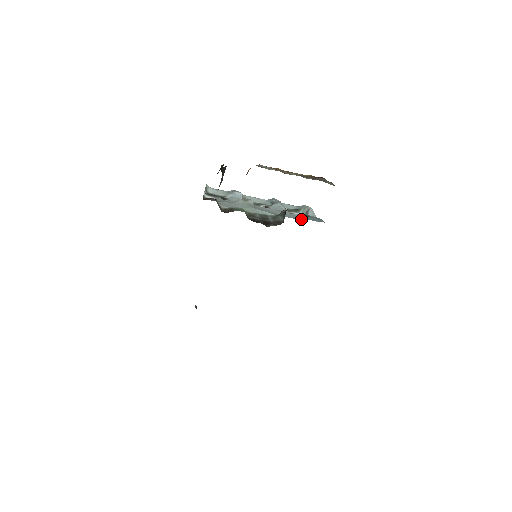
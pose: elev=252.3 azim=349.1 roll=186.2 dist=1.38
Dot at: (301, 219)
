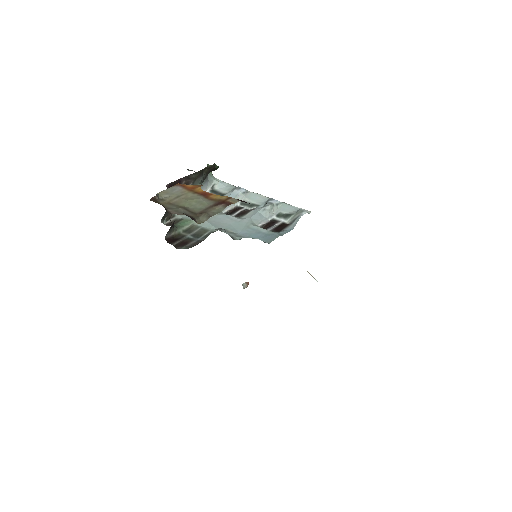
Dot at: (242, 237)
